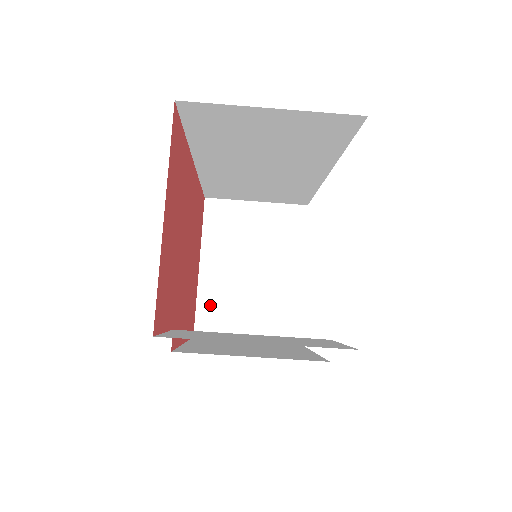
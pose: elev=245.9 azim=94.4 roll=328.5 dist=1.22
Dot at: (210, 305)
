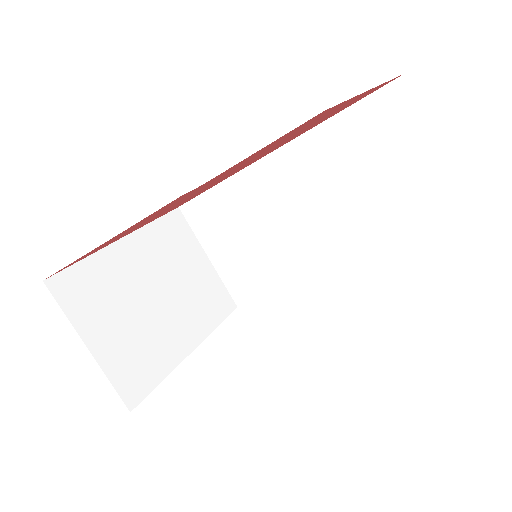
Dot at: (93, 276)
